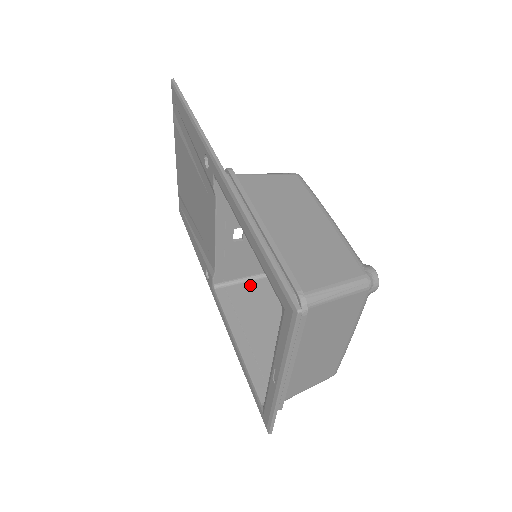
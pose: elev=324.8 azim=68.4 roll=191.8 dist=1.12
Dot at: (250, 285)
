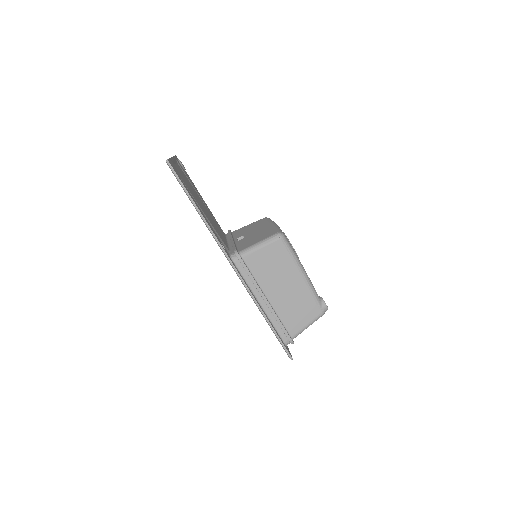
Dot at: occluded
